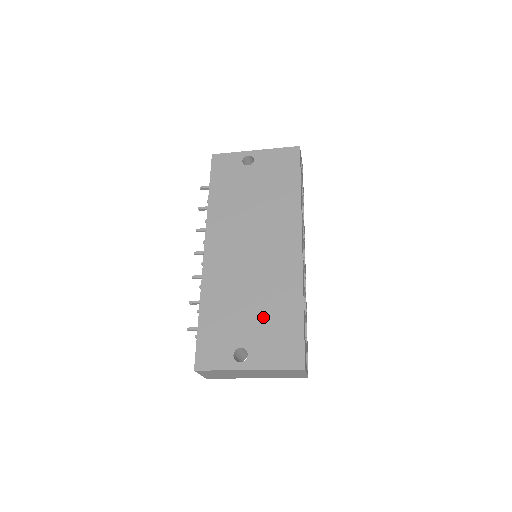
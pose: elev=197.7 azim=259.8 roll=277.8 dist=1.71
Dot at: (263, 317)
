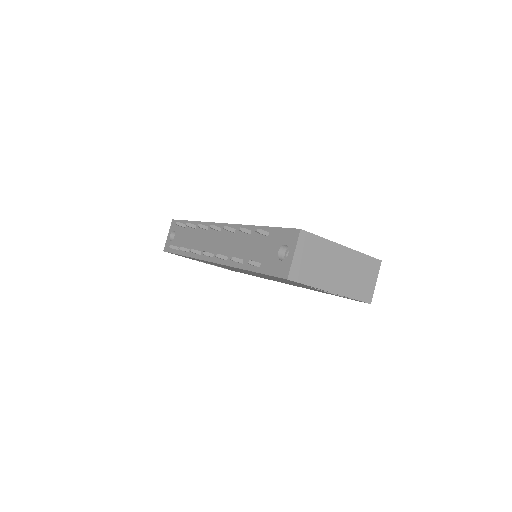
Dot at: occluded
